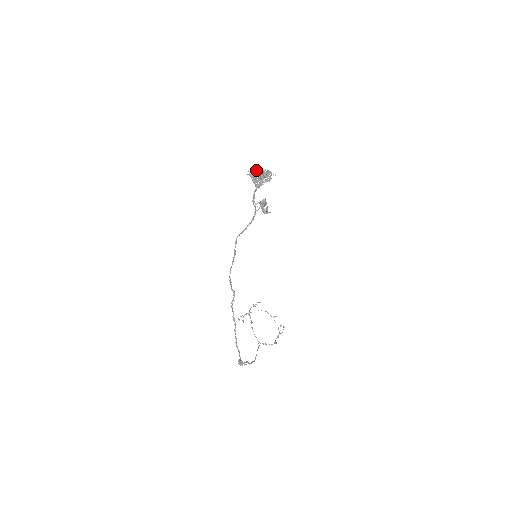
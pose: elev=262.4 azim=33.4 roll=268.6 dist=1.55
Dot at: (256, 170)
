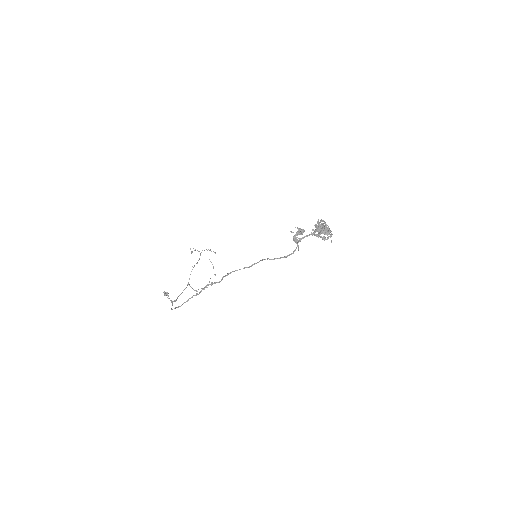
Dot at: (326, 225)
